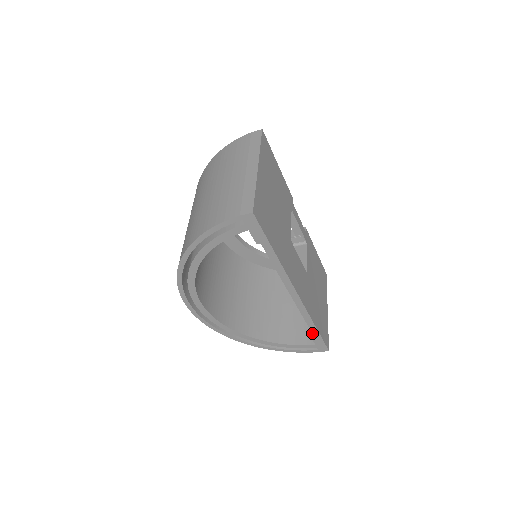
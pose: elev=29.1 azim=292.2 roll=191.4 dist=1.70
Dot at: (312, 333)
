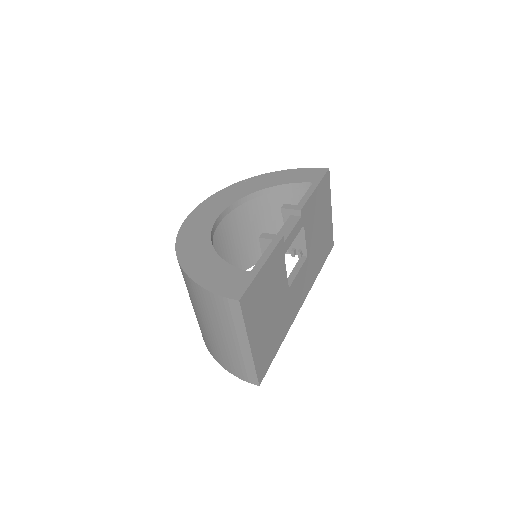
Dot at: occluded
